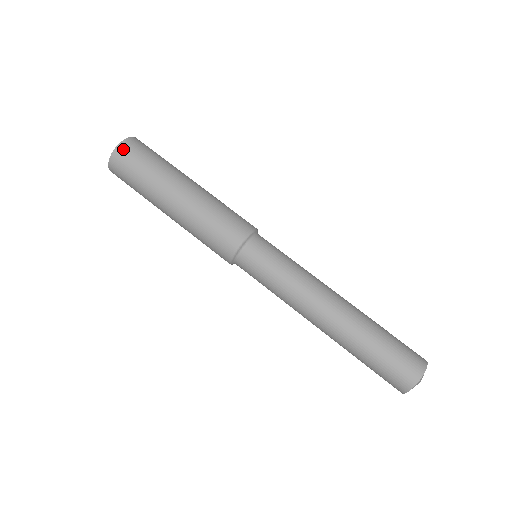
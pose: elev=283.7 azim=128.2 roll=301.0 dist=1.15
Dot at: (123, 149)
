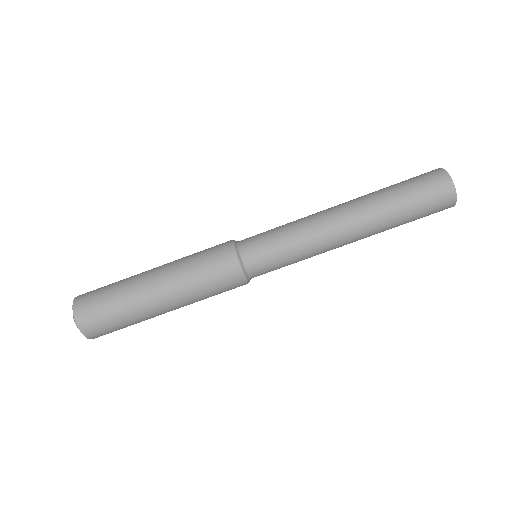
Dot at: (96, 337)
